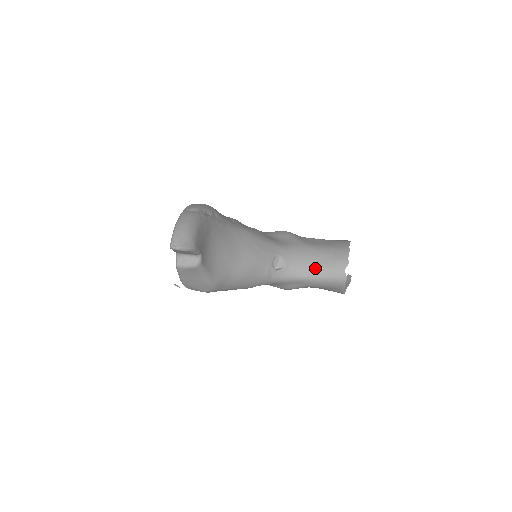
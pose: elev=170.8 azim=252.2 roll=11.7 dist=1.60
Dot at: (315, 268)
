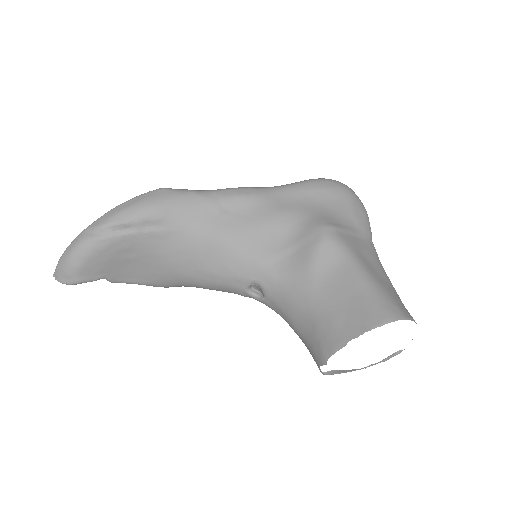
Dot at: (297, 328)
